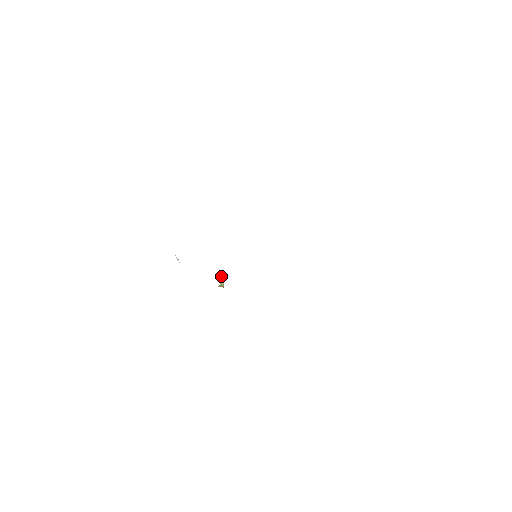
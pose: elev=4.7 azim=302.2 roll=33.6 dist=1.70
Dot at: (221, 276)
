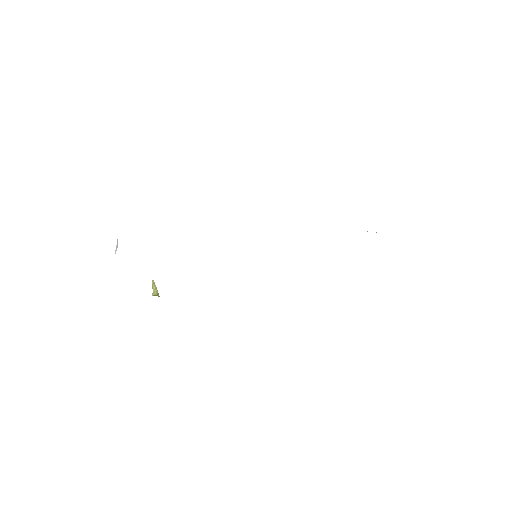
Dot at: (153, 282)
